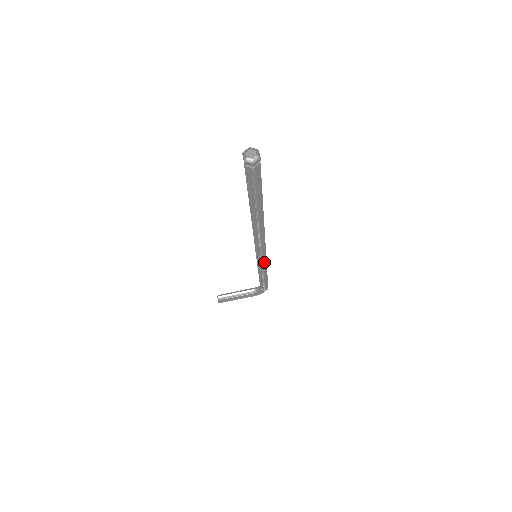
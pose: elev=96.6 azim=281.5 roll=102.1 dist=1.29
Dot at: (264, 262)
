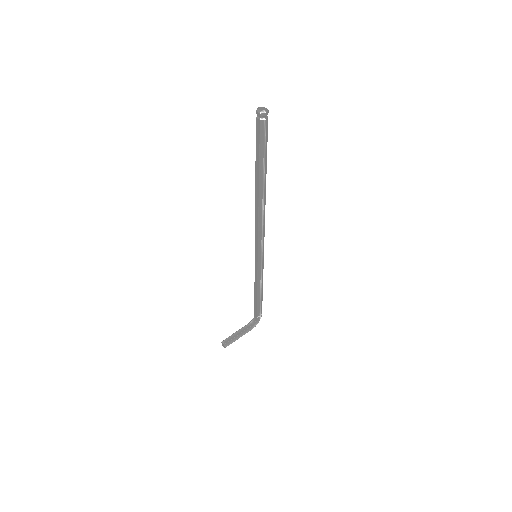
Dot at: (262, 263)
